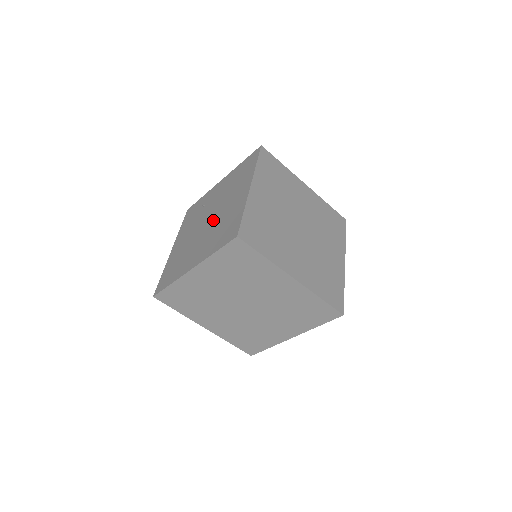
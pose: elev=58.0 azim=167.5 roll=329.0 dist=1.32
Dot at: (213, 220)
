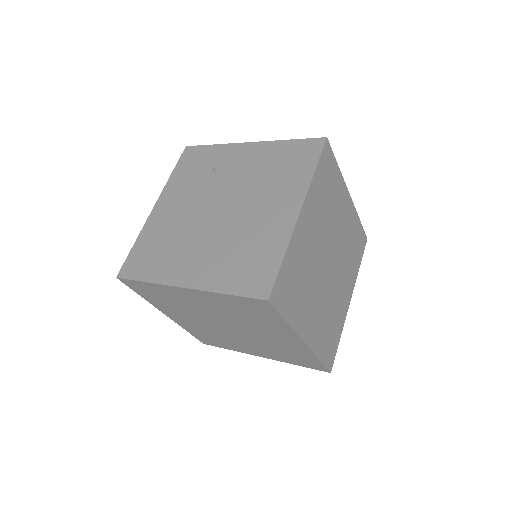
Dot at: (229, 219)
